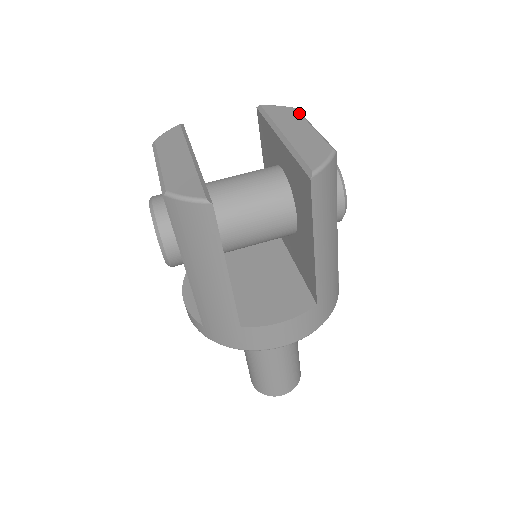
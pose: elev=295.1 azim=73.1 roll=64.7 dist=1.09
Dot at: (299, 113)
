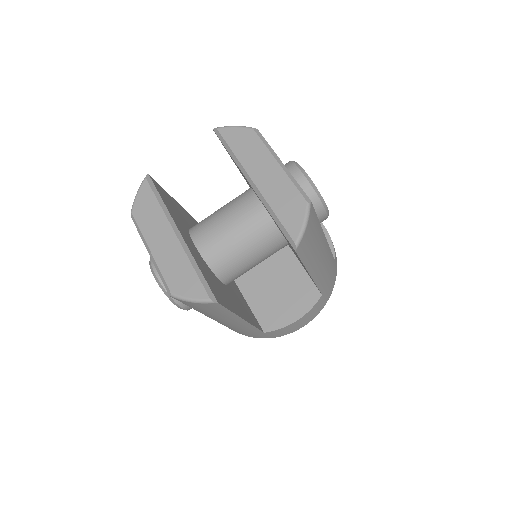
Dot at: (260, 139)
